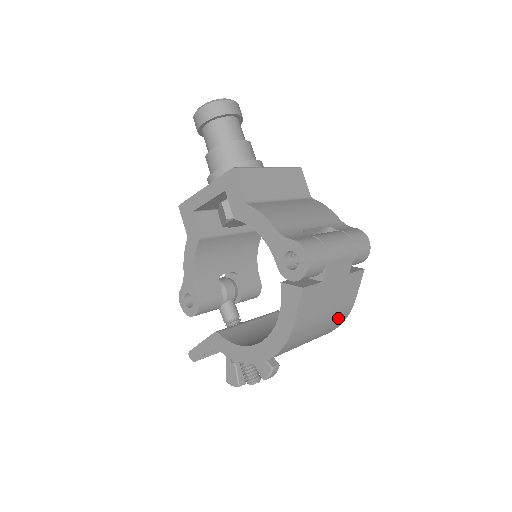
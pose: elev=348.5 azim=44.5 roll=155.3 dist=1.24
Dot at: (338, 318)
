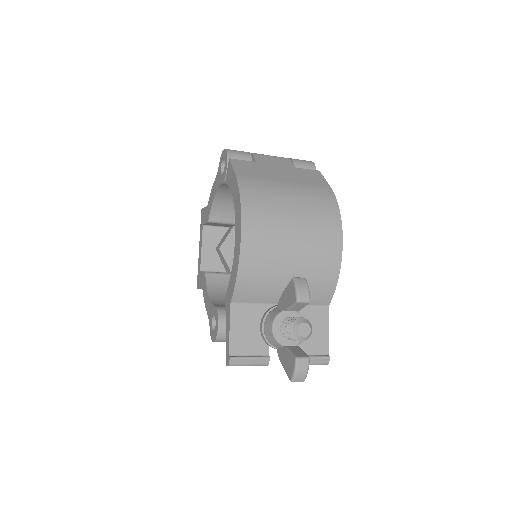
Dot at: (317, 197)
